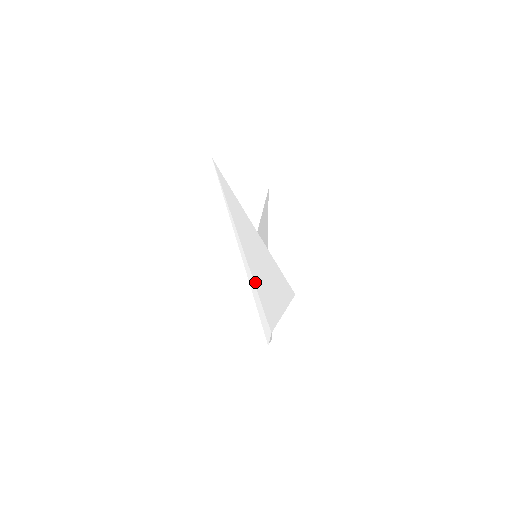
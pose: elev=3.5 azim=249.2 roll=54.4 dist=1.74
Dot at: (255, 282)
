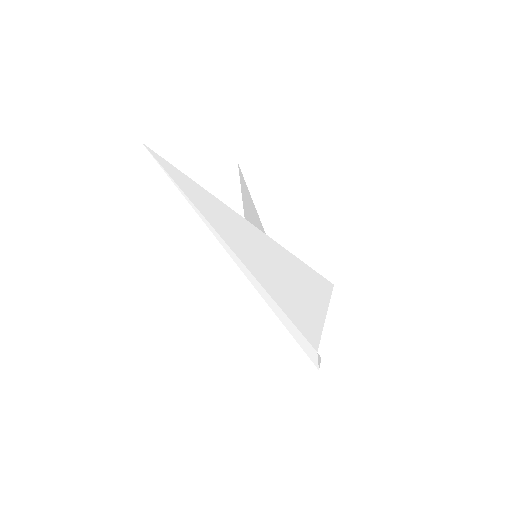
Dot at: (268, 292)
